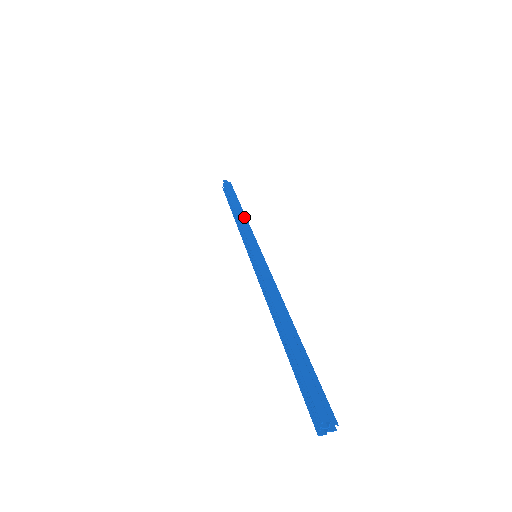
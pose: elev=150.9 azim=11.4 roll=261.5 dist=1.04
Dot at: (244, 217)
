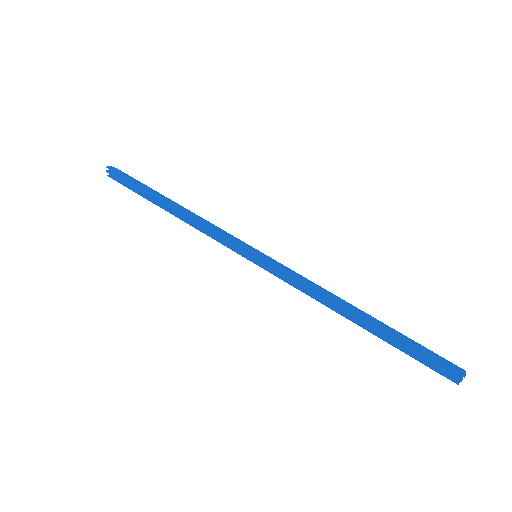
Dot at: (191, 213)
